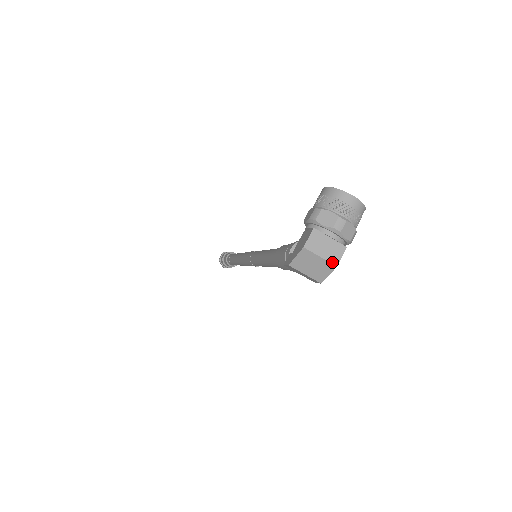
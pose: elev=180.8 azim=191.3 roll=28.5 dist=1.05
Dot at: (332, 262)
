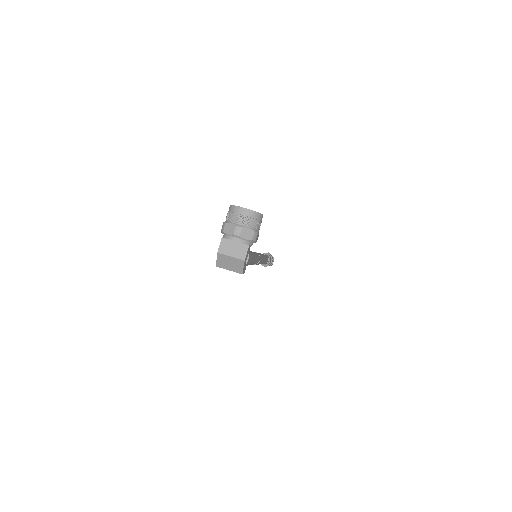
Dot at: (240, 258)
